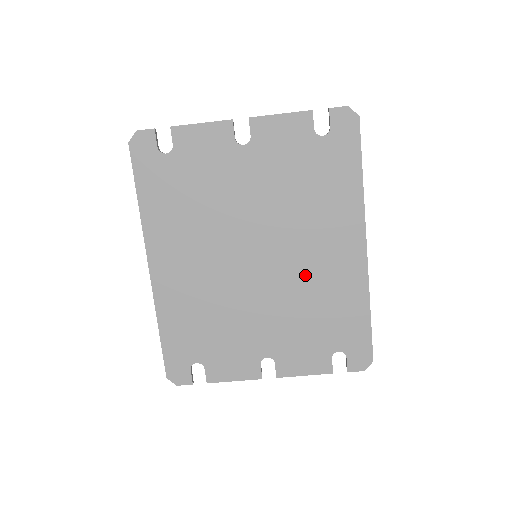
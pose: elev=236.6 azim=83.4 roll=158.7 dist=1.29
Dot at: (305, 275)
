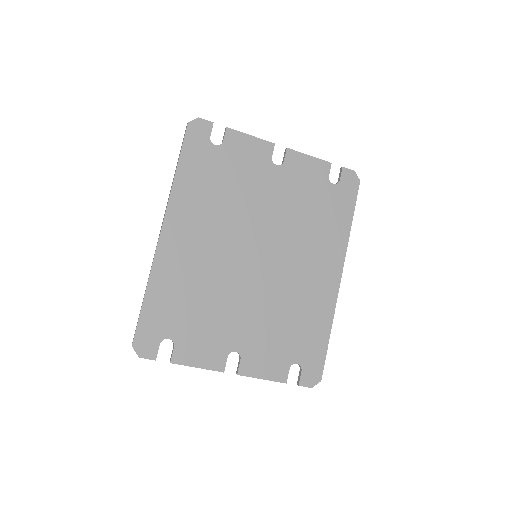
Dot at: (290, 286)
